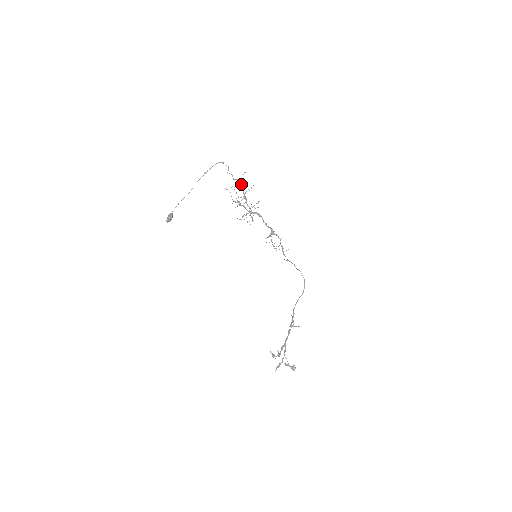
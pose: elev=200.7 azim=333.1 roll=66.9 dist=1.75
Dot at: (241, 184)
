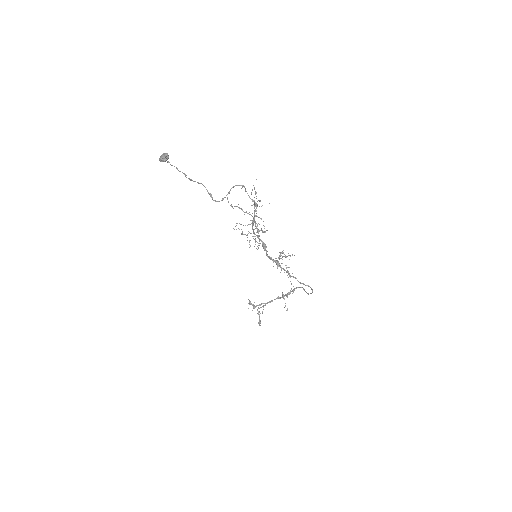
Dot at: (254, 204)
